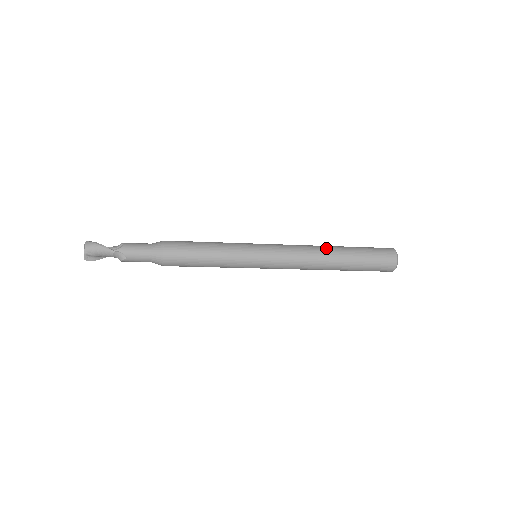
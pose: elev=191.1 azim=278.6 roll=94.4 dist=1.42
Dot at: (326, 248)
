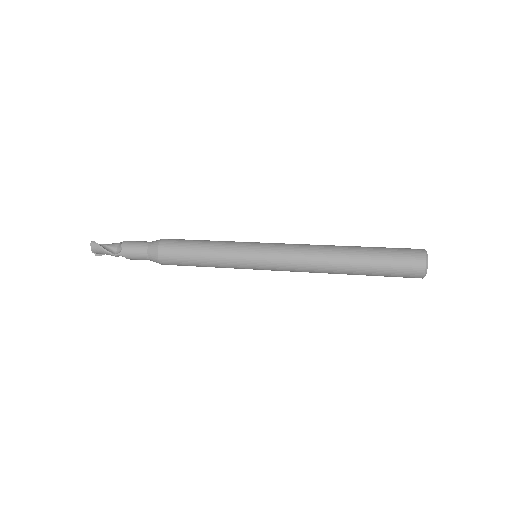
Dot at: (333, 256)
